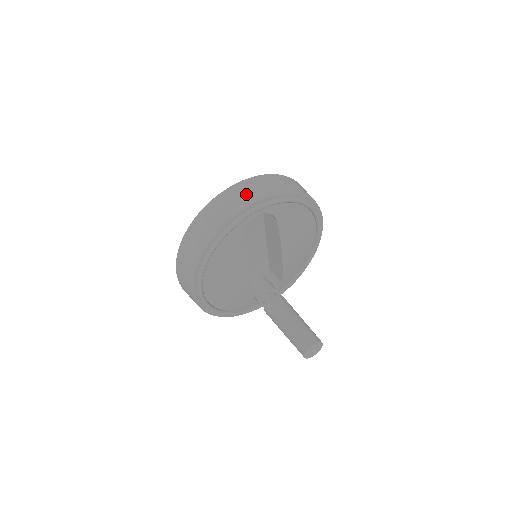
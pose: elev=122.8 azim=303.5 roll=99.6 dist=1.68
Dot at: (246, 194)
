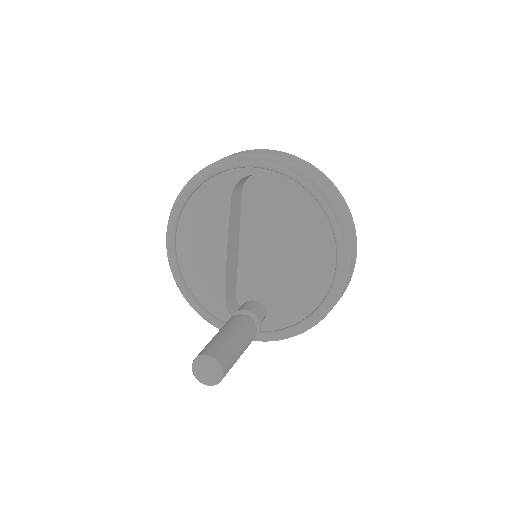
Dot at: (262, 152)
